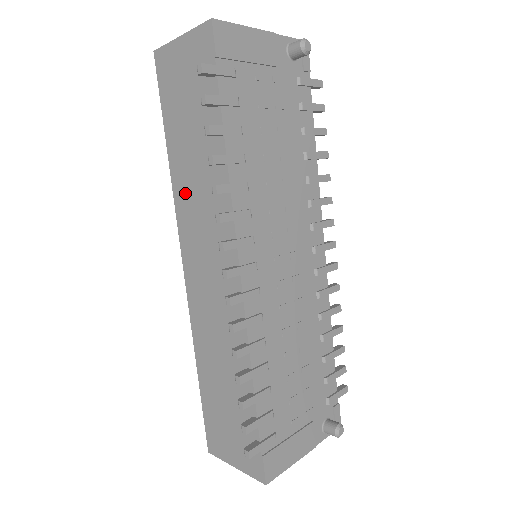
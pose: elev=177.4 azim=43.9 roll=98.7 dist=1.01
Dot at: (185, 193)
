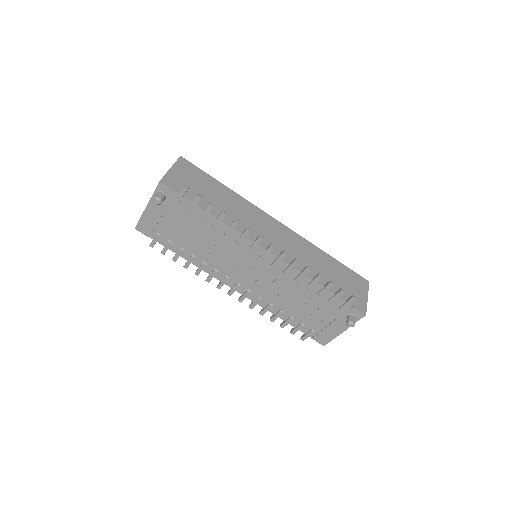
Dot at: occluded
